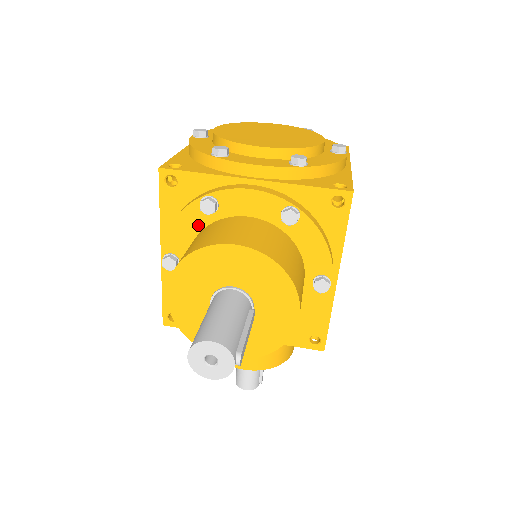
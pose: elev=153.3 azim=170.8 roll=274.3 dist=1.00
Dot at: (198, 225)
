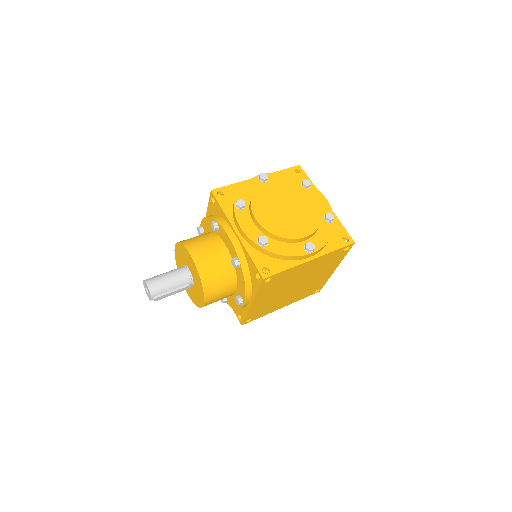
Dot at: occluded
